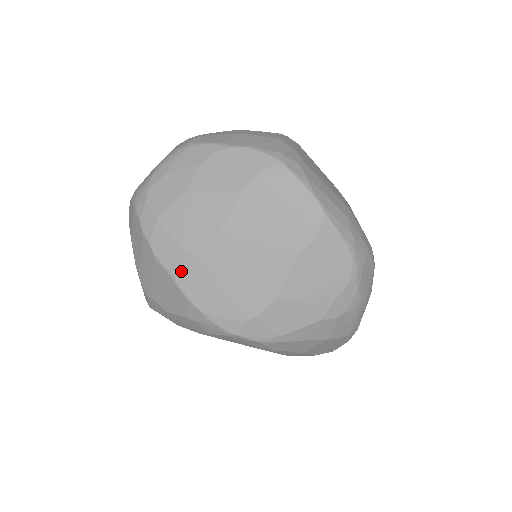
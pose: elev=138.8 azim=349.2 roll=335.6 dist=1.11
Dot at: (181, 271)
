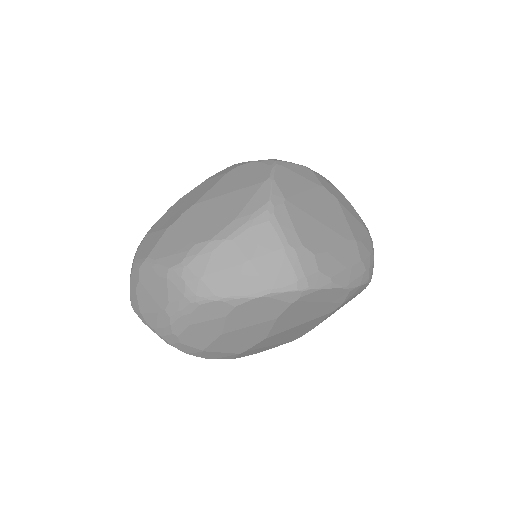
Dot at: occluded
